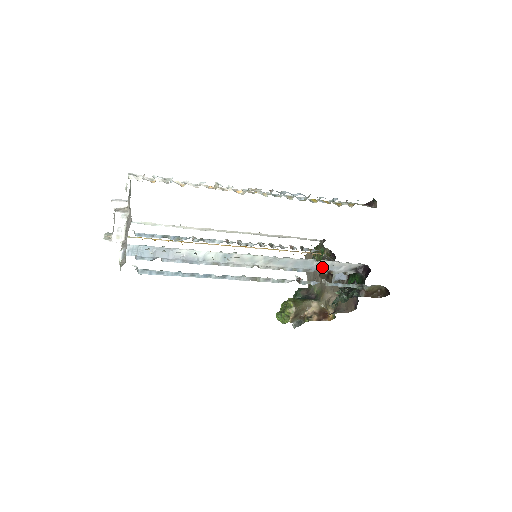
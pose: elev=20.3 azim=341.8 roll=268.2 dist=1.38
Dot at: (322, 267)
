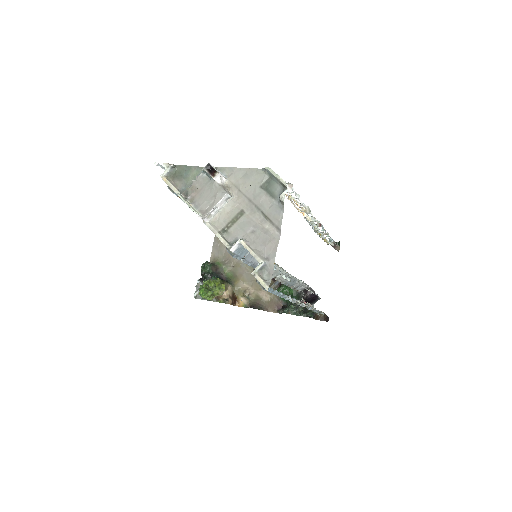
Dot at: (296, 285)
